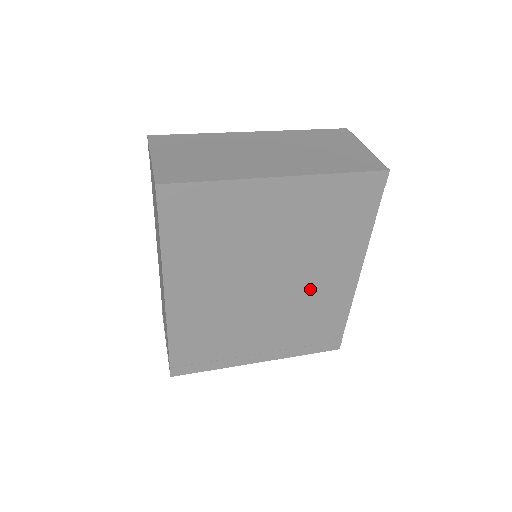
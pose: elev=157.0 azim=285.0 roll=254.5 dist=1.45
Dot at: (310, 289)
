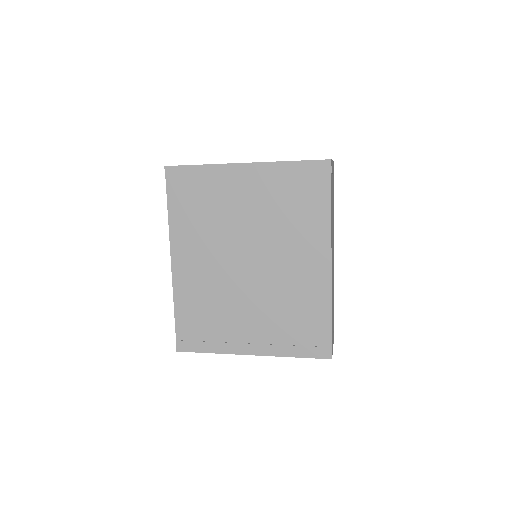
Dot at: (286, 273)
